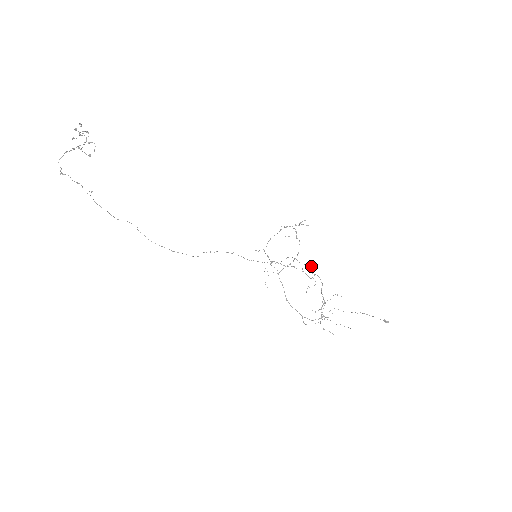
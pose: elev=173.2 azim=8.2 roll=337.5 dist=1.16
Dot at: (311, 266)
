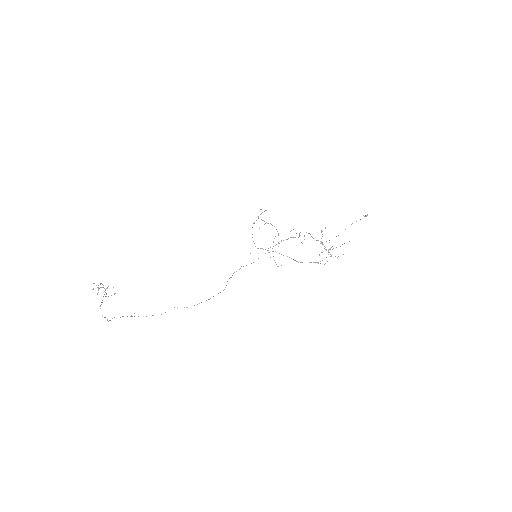
Dot at: occluded
